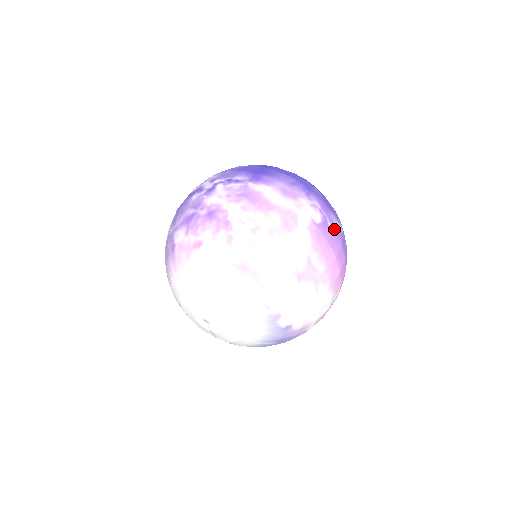
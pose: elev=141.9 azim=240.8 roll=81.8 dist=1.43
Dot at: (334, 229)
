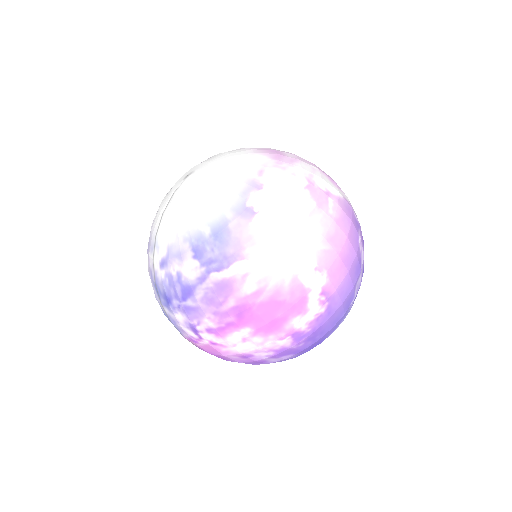
Dot at: (360, 240)
